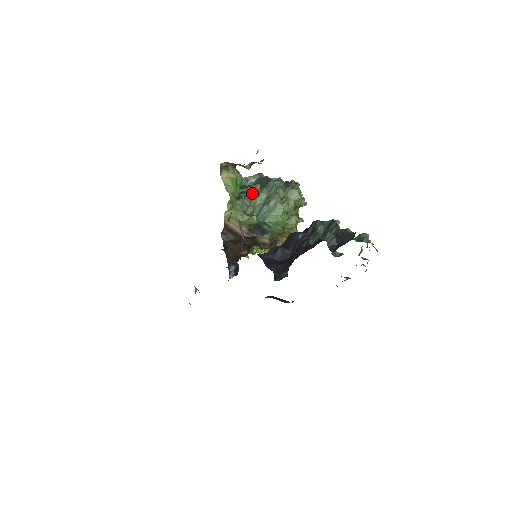
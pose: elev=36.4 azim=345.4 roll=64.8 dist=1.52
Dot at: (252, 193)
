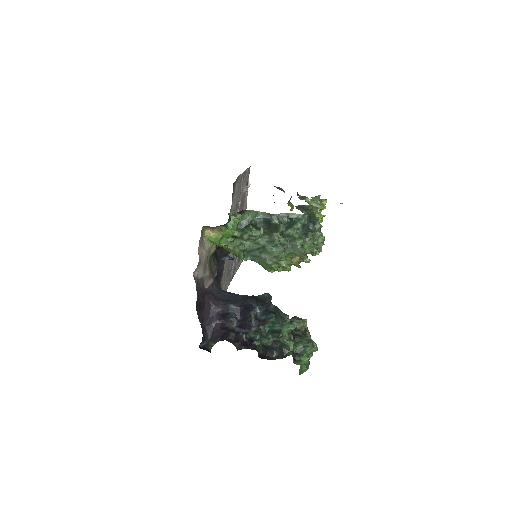
Dot at: (246, 239)
